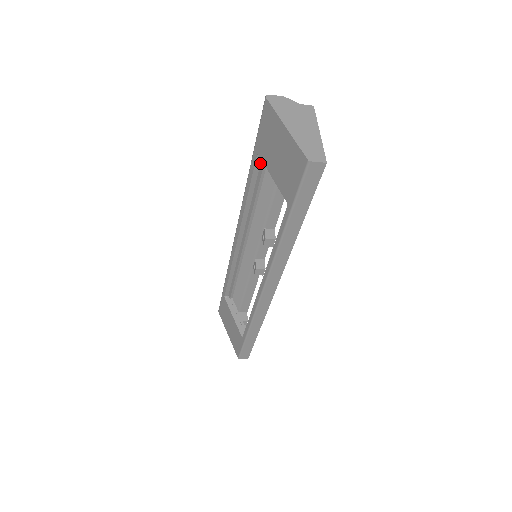
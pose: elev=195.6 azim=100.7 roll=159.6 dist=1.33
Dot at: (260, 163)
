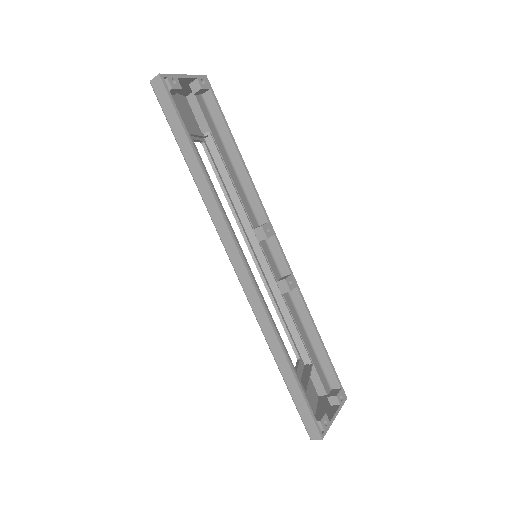
Dot at: (218, 156)
